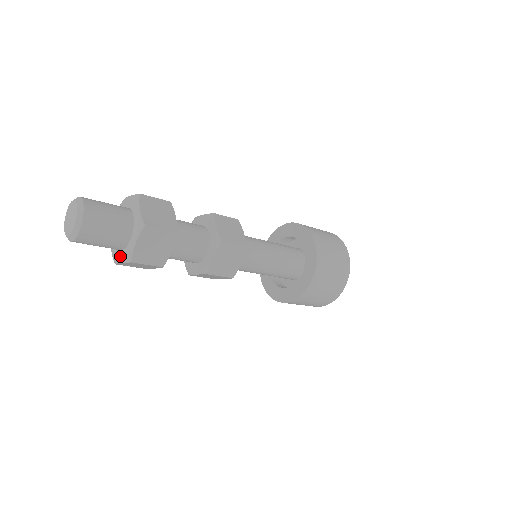
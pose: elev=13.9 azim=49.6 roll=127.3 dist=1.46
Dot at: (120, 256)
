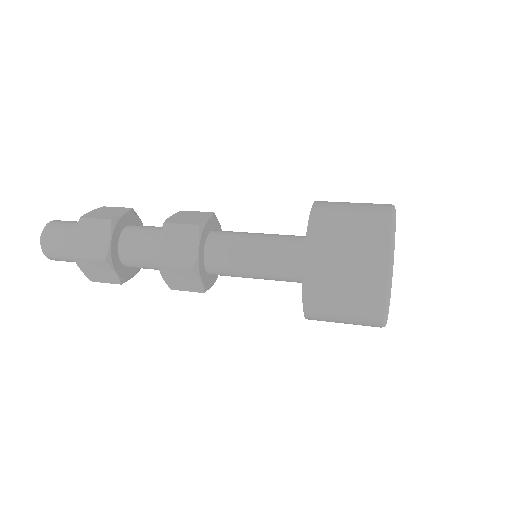
Dot at: occluded
